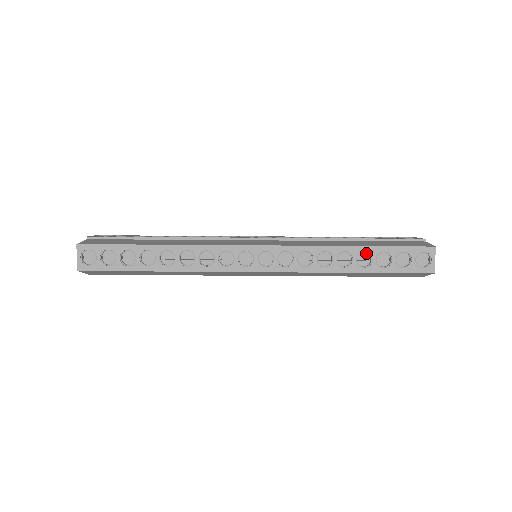
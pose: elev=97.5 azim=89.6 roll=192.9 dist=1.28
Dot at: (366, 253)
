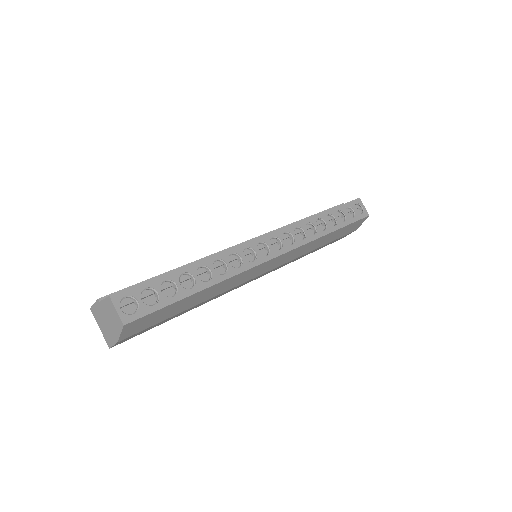
Dot at: (329, 216)
